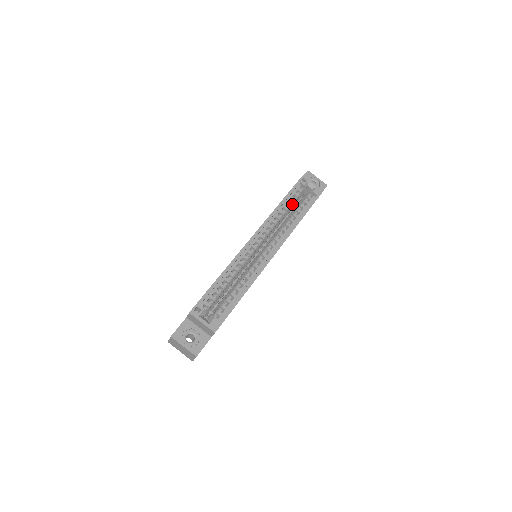
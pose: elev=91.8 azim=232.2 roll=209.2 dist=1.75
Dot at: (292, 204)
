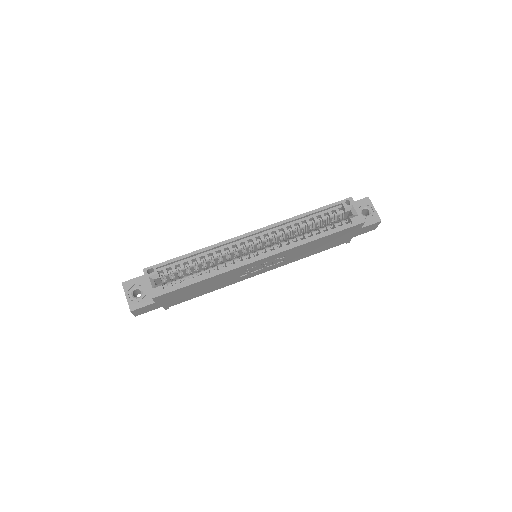
Dot at: (320, 221)
